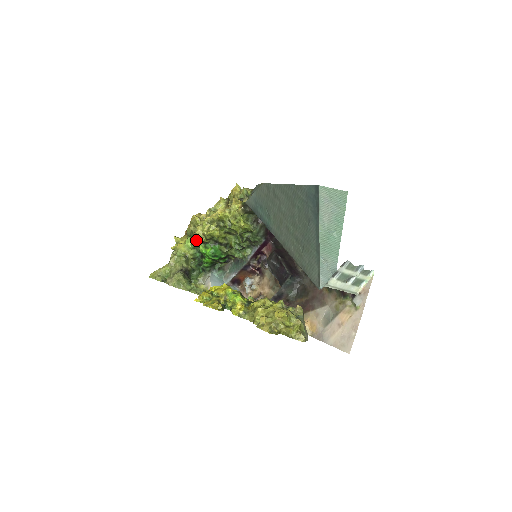
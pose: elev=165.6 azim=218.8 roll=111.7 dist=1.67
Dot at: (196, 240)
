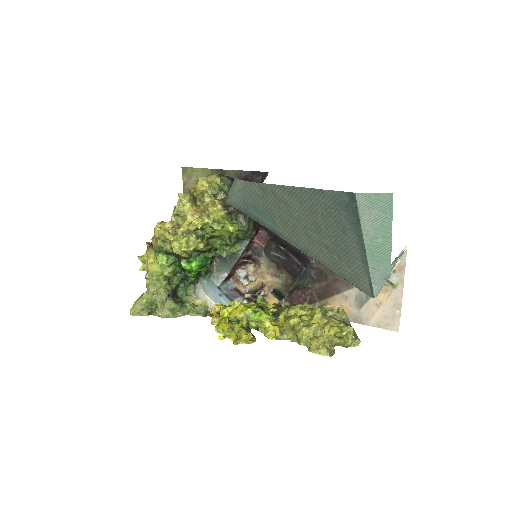
Dot at: (171, 256)
